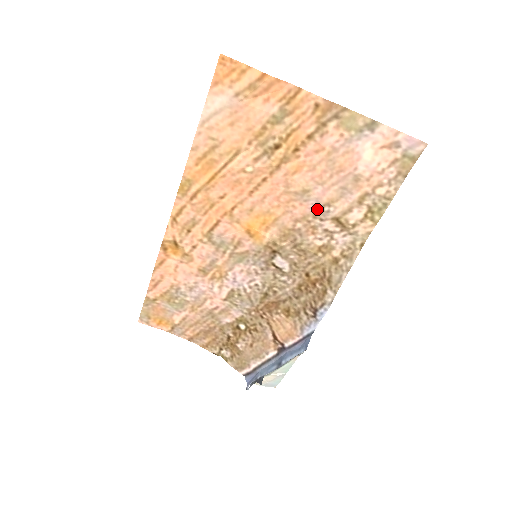
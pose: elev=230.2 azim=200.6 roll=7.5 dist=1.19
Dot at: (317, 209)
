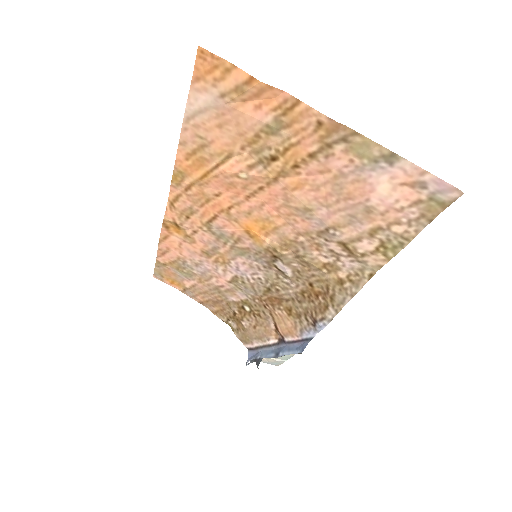
Dot at: (321, 229)
